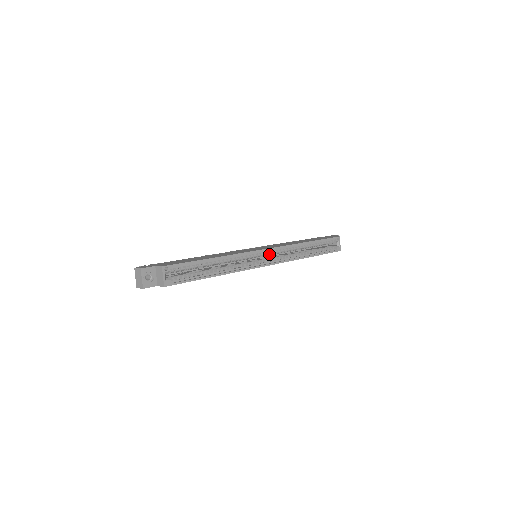
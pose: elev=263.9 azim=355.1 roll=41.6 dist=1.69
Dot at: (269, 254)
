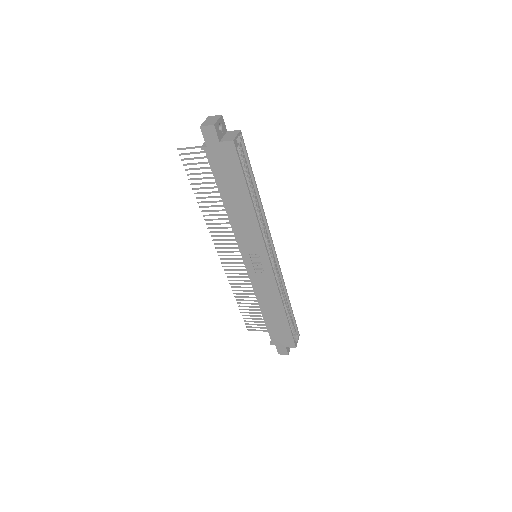
Dot at: (271, 261)
